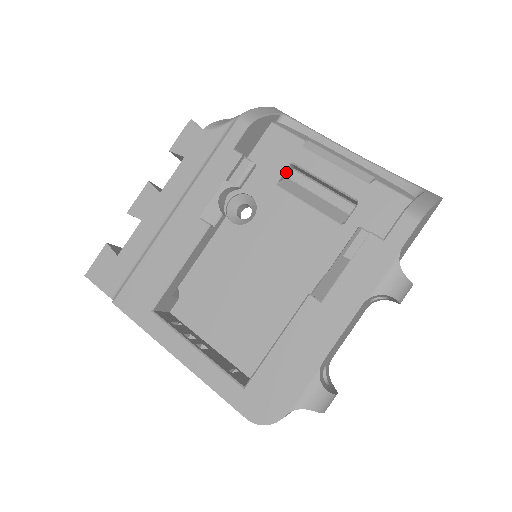
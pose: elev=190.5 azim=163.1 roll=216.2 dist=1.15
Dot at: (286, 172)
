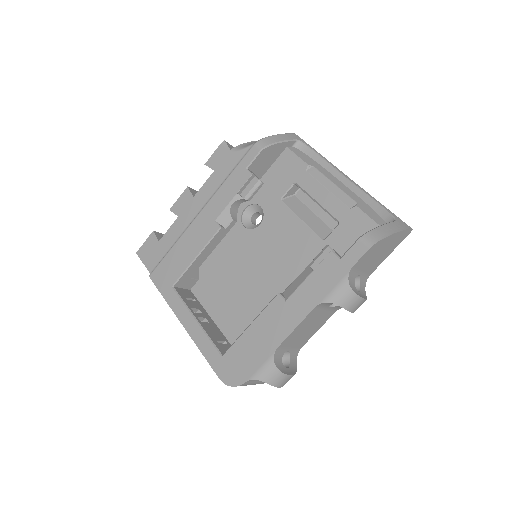
Dot at: (291, 190)
